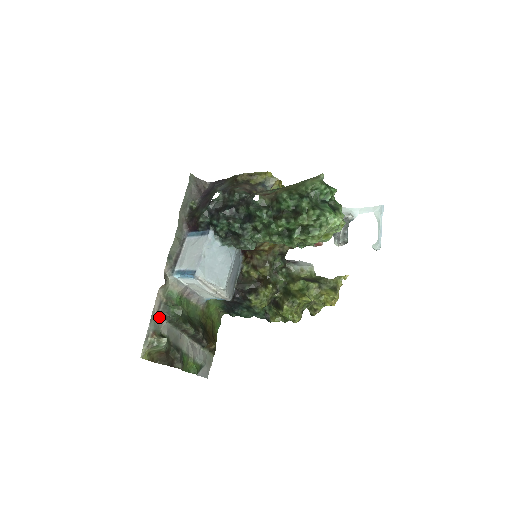
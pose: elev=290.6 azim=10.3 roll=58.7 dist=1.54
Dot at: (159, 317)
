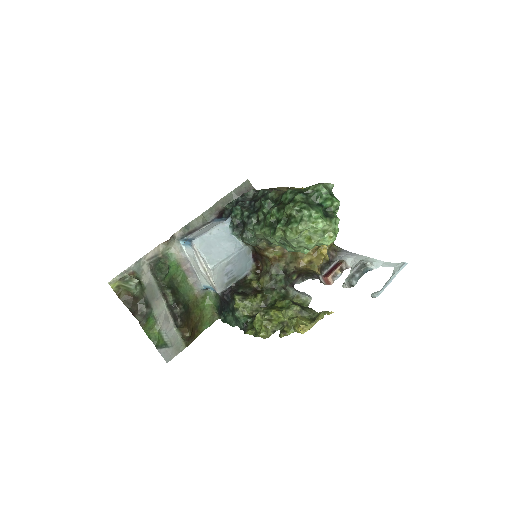
Dot at: (147, 265)
